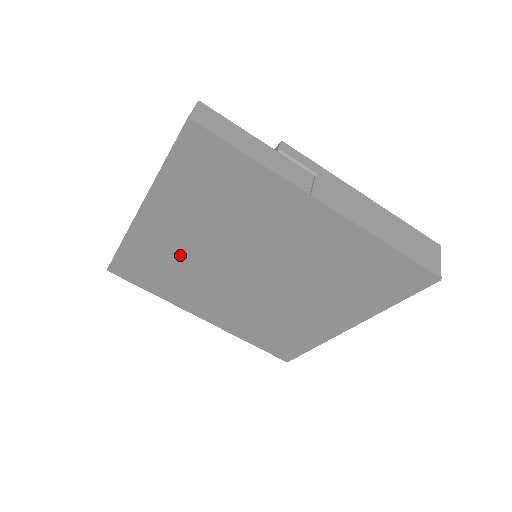
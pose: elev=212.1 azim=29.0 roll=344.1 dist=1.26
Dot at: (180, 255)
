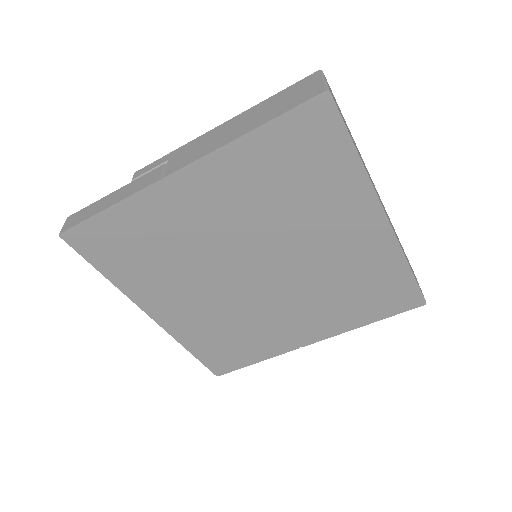
Dot at: (213, 315)
